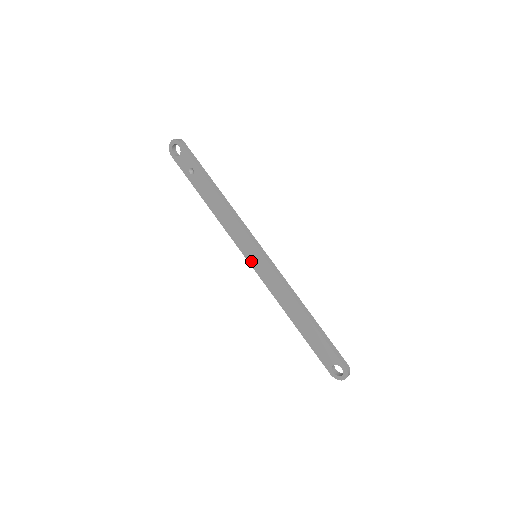
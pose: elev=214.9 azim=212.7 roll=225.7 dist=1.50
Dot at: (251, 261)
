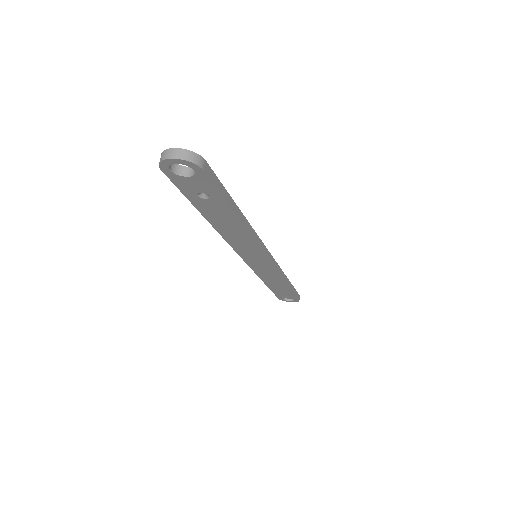
Dot at: (247, 259)
